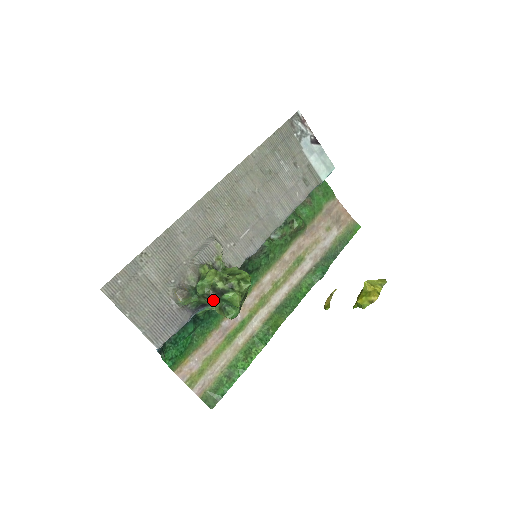
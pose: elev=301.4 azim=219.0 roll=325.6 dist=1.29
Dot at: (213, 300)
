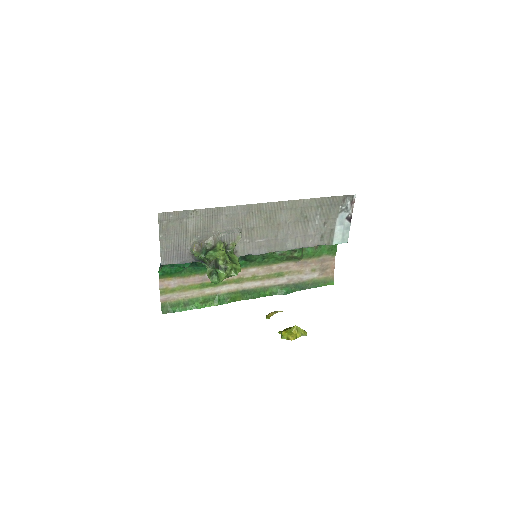
Dot at: (211, 266)
